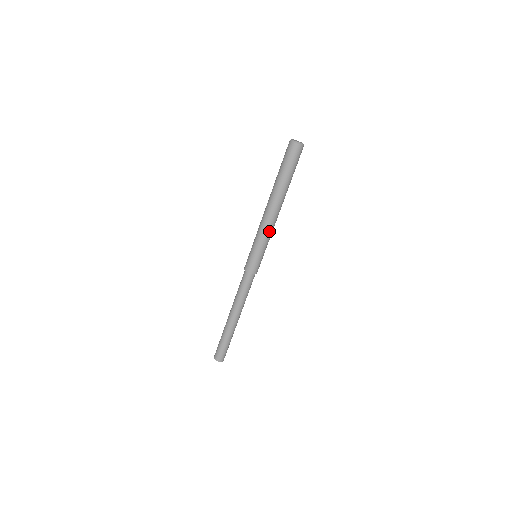
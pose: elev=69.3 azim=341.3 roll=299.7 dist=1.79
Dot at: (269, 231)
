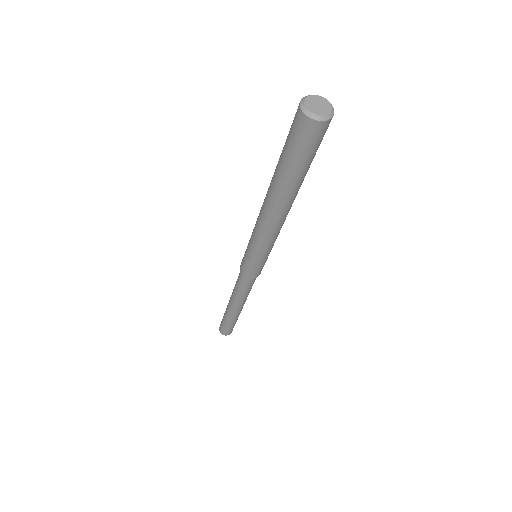
Dot at: (268, 239)
